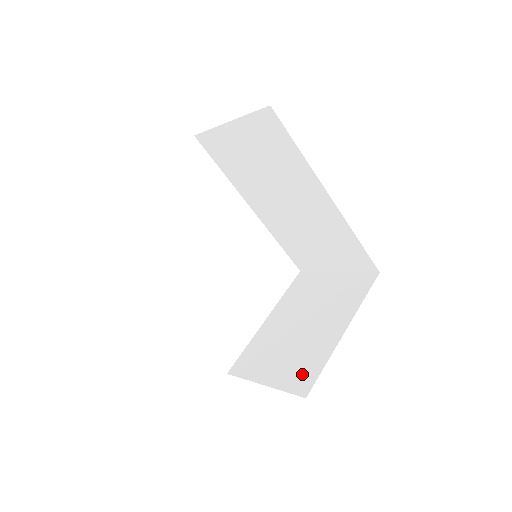
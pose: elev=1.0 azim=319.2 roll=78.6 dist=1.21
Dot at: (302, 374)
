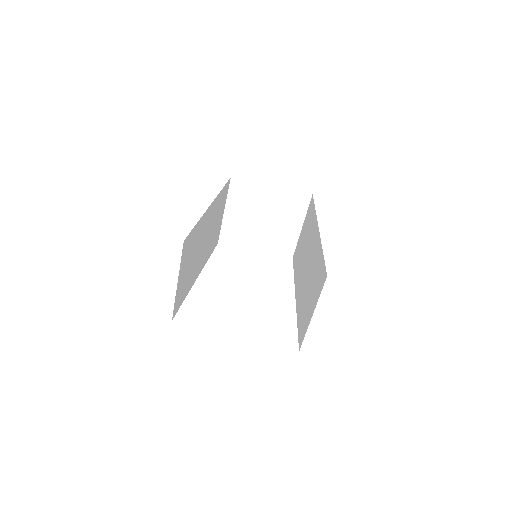
Dot at: occluded
